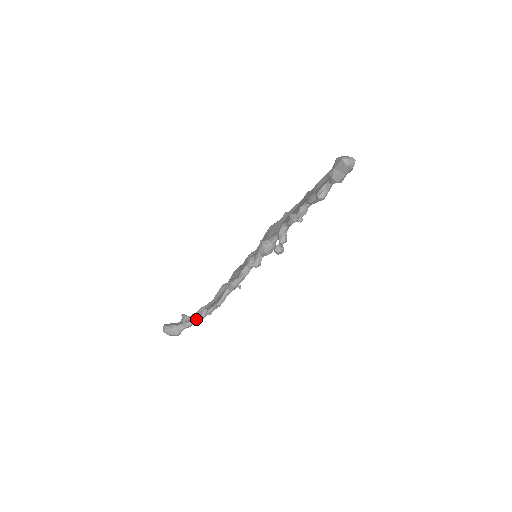
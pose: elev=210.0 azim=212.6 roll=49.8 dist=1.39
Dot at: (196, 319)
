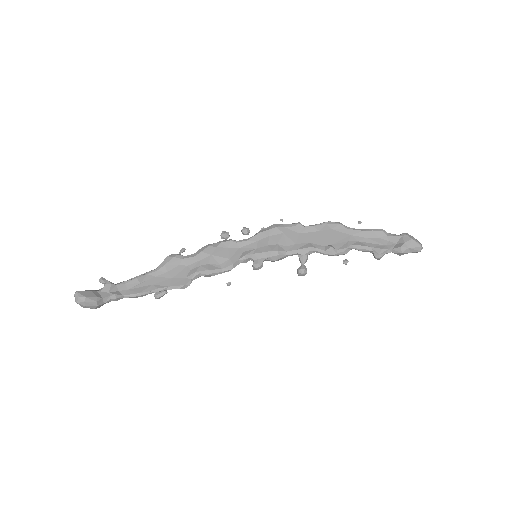
Dot at: (137, 295)
